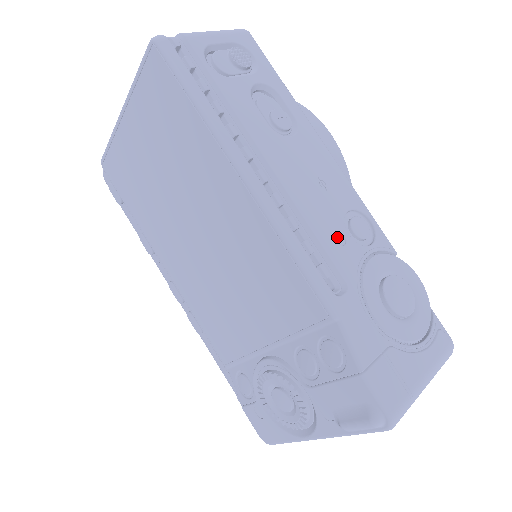
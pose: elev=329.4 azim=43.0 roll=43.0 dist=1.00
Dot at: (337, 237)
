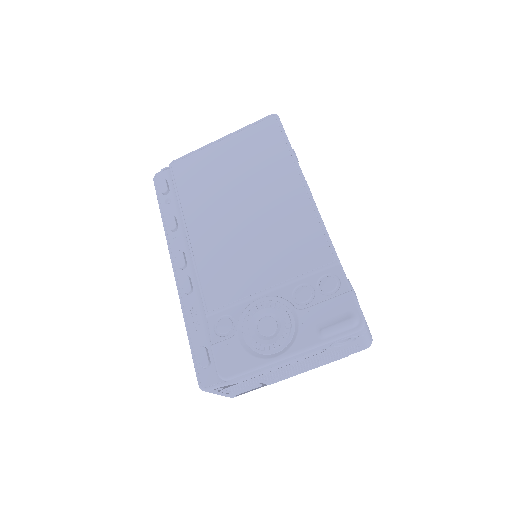
Dot at: occluded
